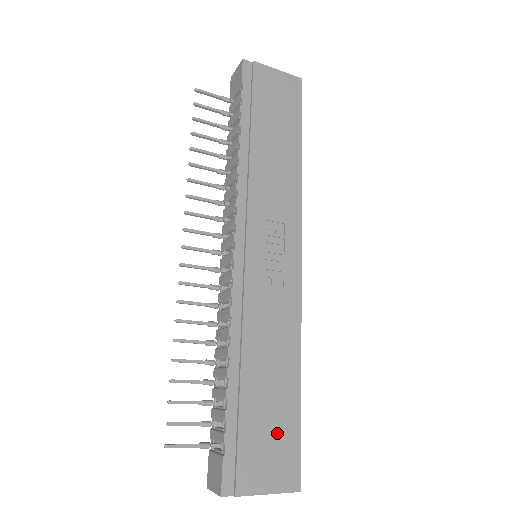
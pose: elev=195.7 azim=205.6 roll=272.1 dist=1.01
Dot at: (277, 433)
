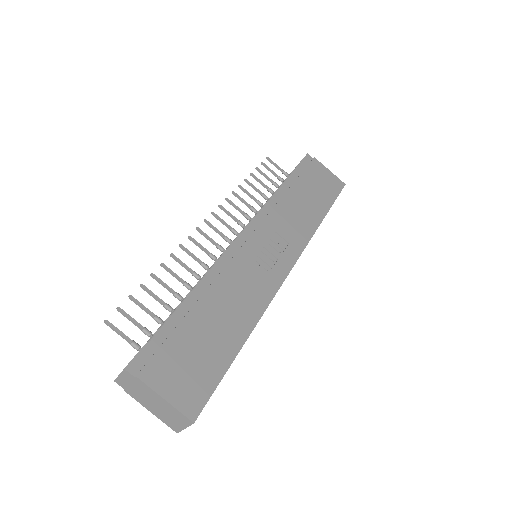
Dot at: (201, 362)
